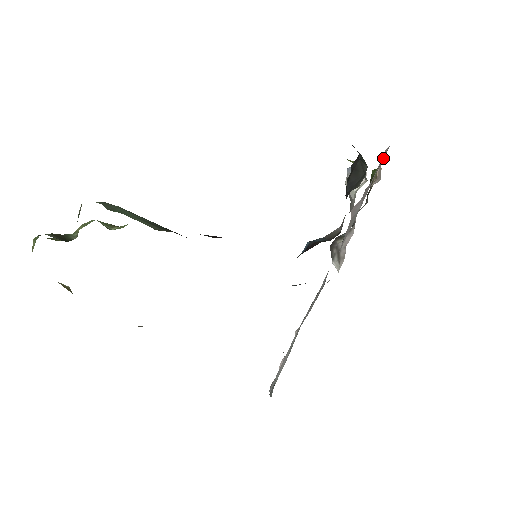
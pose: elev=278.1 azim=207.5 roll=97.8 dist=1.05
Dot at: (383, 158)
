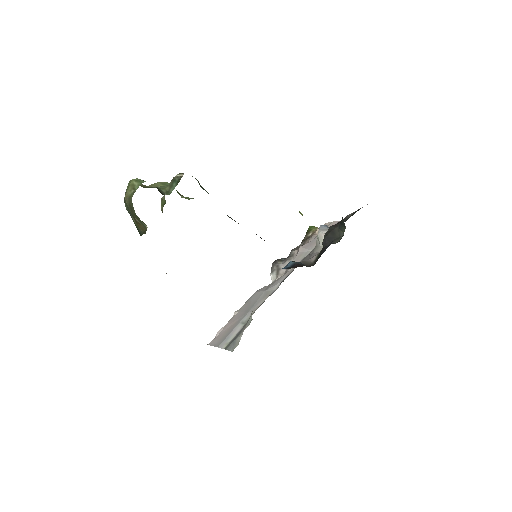
Dot at: occluded
